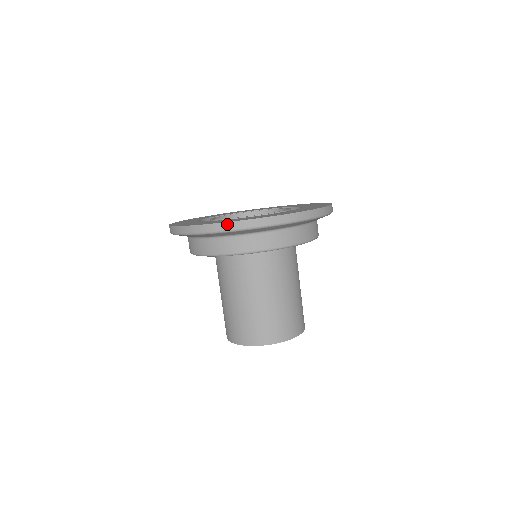
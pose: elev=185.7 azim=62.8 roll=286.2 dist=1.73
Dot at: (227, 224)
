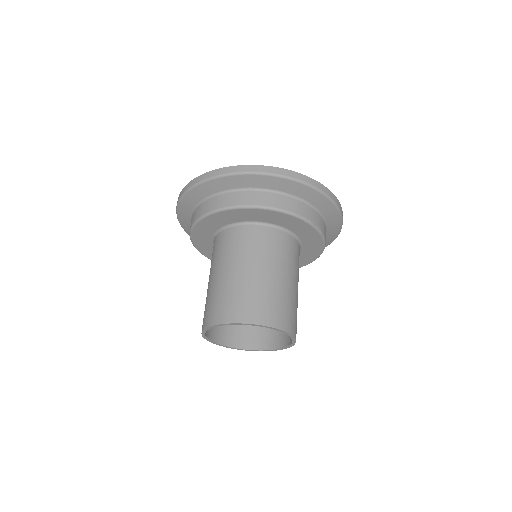
Dot at: (250, 166)
